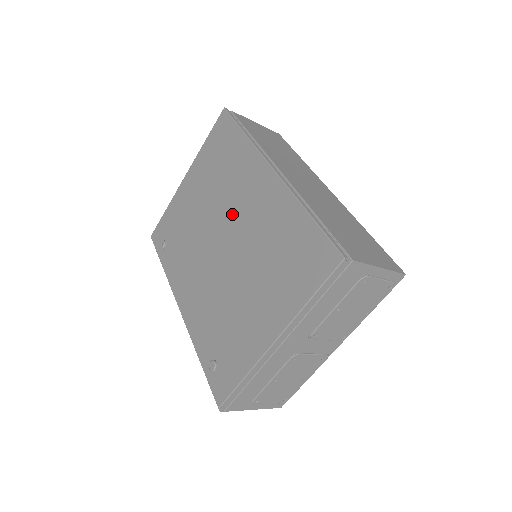
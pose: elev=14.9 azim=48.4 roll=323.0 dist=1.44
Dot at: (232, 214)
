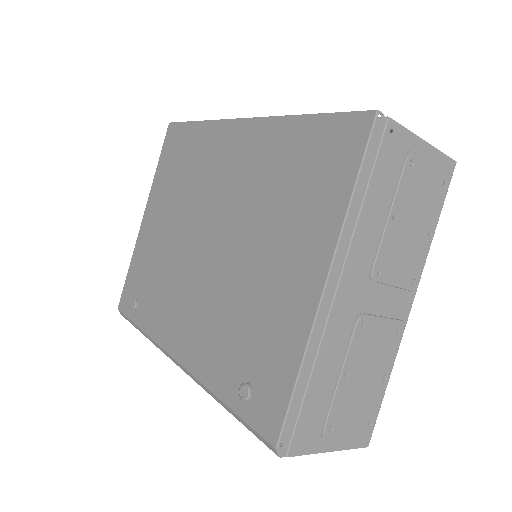
Dot at: (210, 199)
